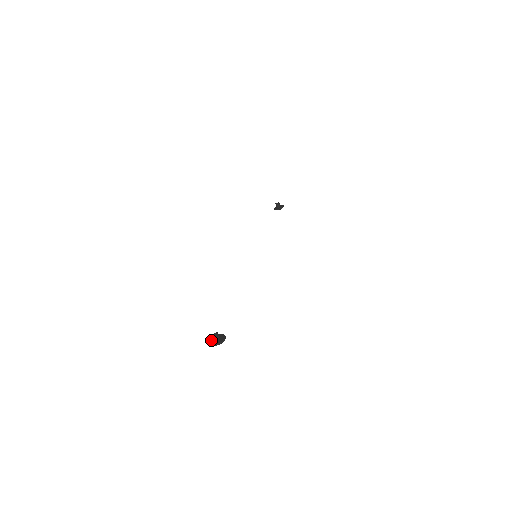
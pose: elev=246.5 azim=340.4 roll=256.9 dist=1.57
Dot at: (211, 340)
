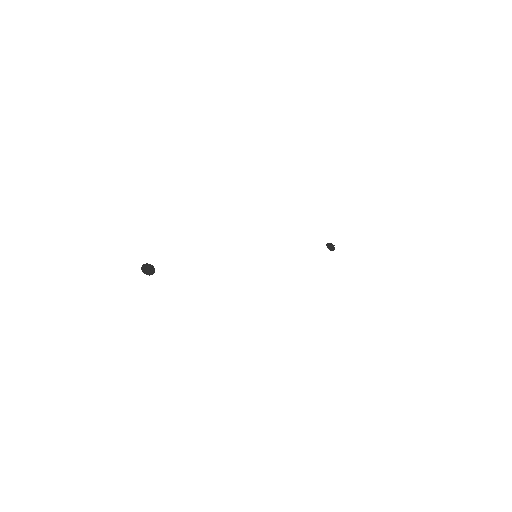
Dot at: (146, 265)
